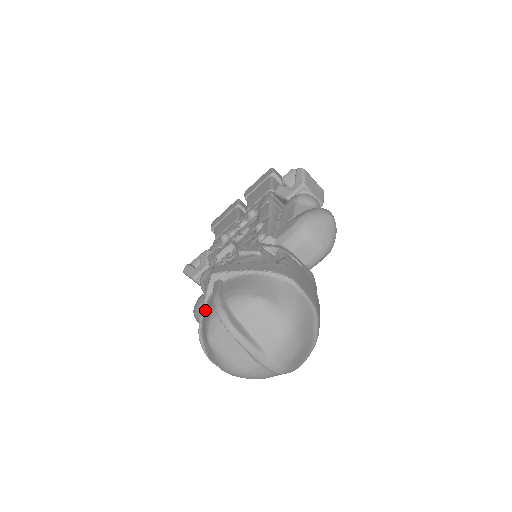
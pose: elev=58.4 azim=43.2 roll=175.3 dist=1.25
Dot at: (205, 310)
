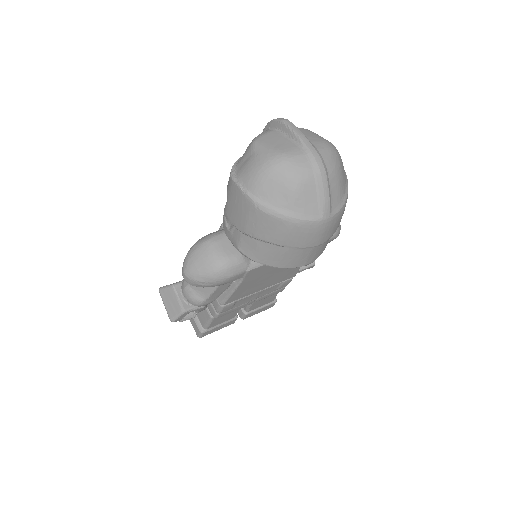
Dot at: occluded
